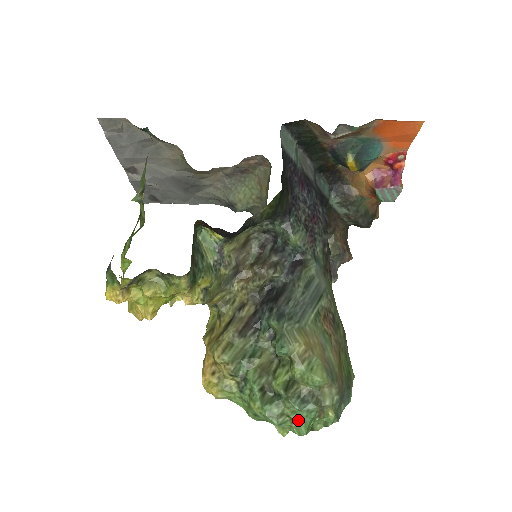
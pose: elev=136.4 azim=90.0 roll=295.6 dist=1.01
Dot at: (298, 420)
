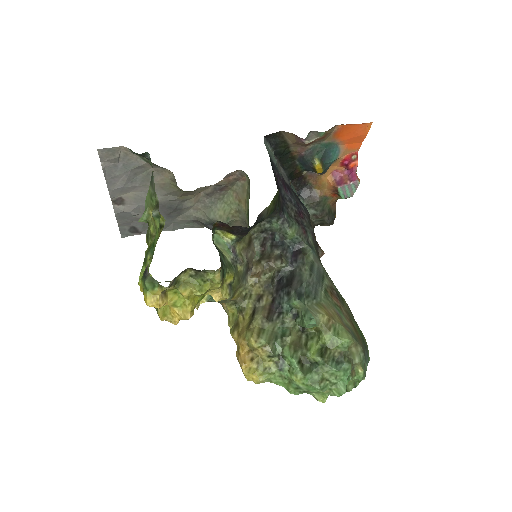
Dot at: (337, 381)
